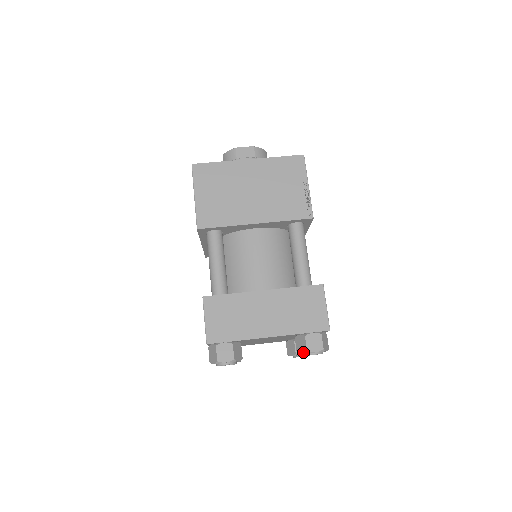
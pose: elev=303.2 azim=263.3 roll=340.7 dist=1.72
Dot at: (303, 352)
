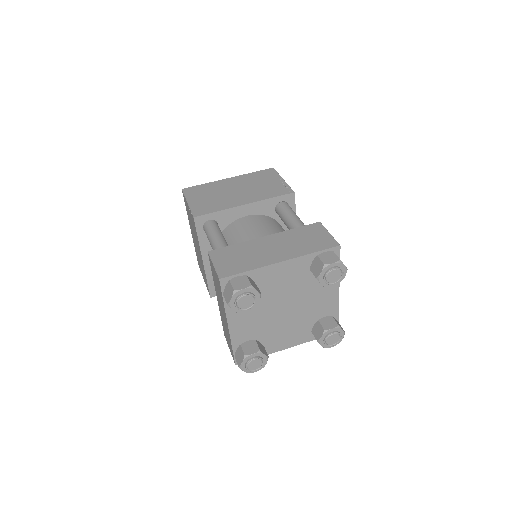
Dot at: (321, 269)
